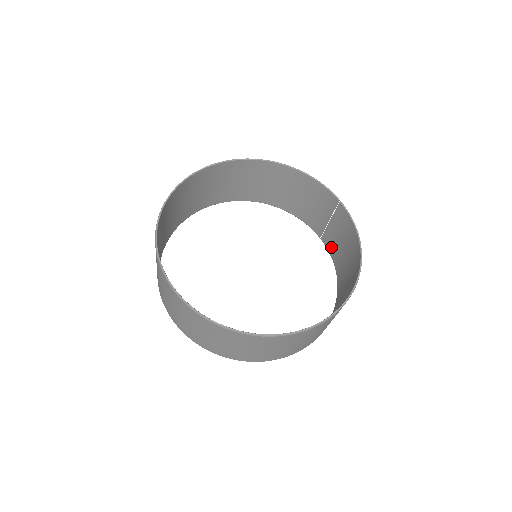
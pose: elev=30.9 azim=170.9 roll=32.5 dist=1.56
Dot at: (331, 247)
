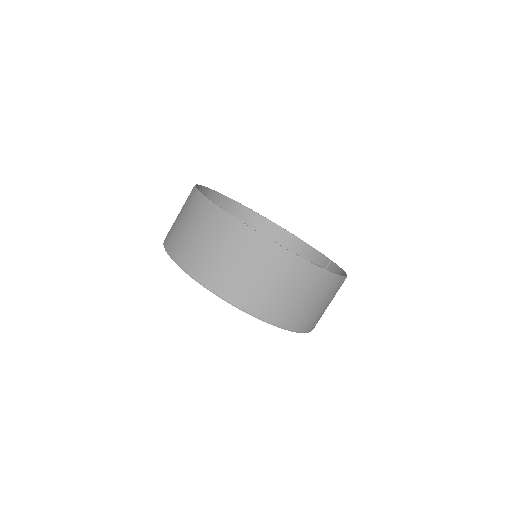
Dot at: occluded
